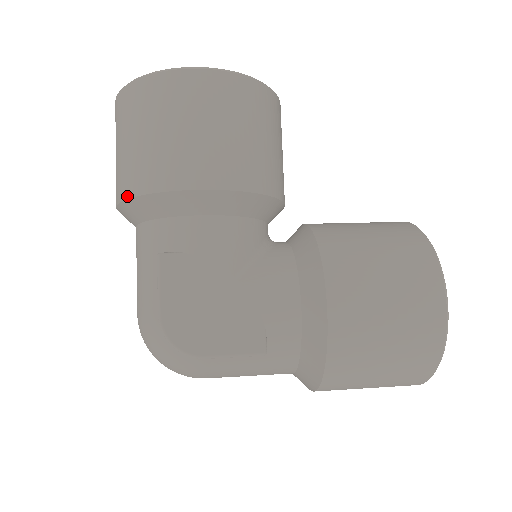
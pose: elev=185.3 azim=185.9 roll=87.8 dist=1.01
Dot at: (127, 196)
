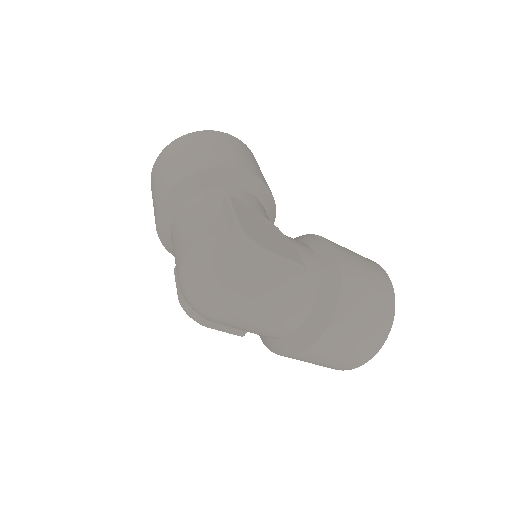
Dot at: (196, 170)
